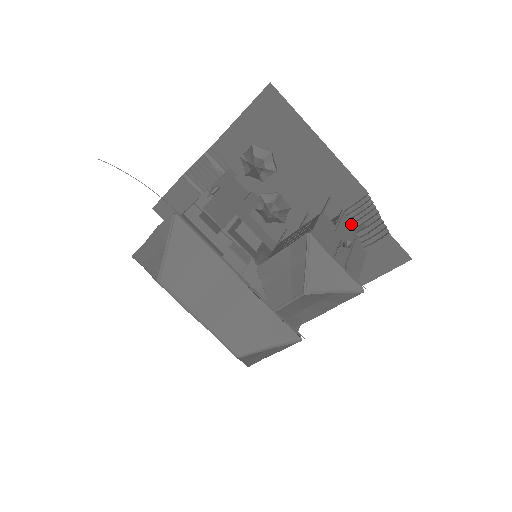
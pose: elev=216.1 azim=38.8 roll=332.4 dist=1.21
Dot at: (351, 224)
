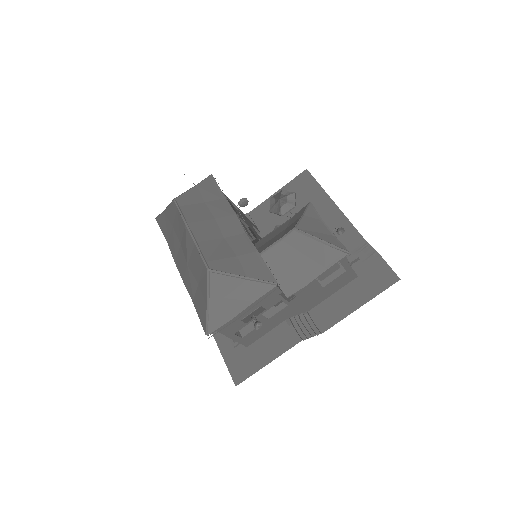
Dot at: occluded
